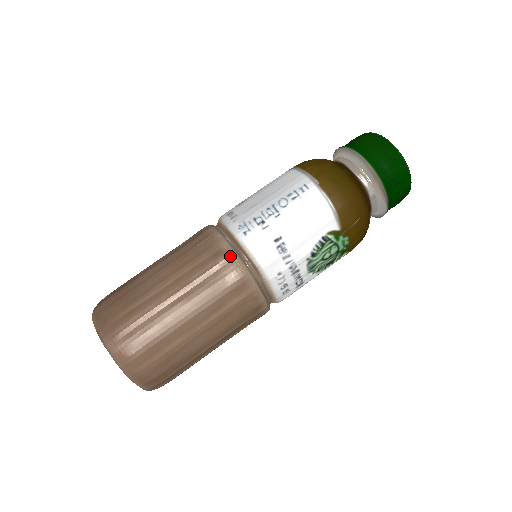
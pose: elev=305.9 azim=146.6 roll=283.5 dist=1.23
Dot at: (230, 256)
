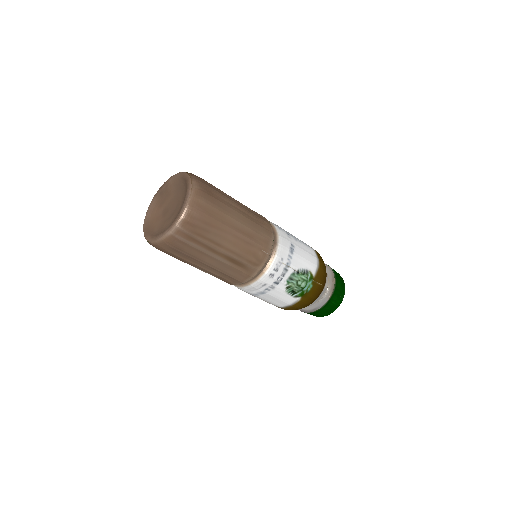
Dot at: (270, 226)
